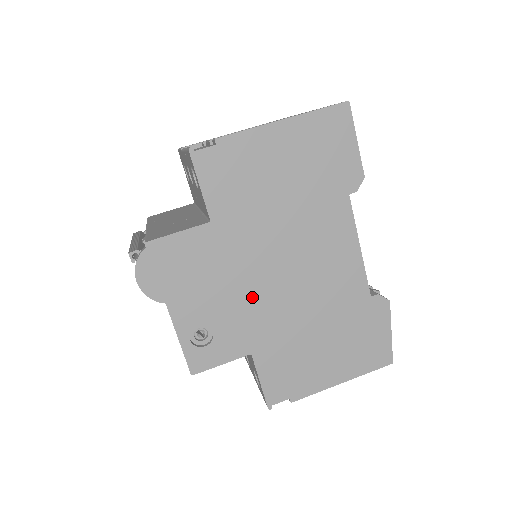
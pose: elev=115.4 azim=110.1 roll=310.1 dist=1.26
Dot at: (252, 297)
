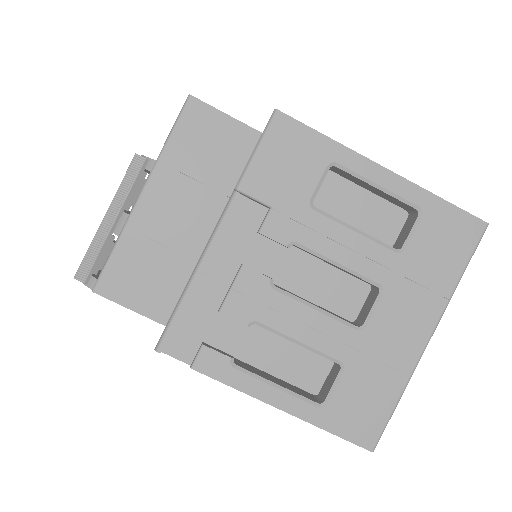
Dot at: occluded
